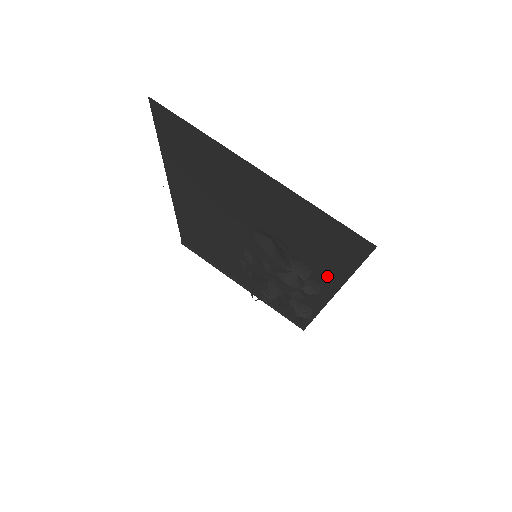
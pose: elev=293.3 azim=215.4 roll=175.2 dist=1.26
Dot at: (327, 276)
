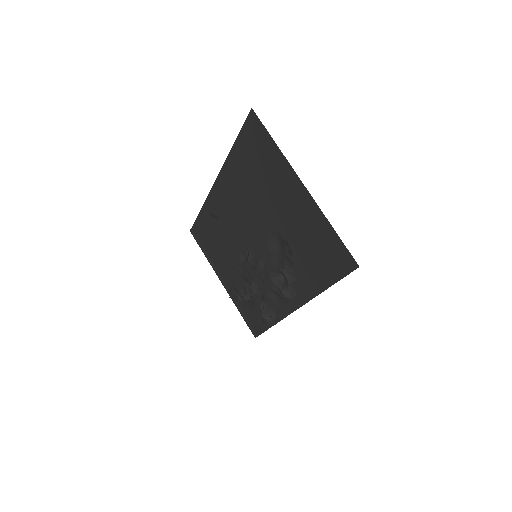
Dot at: (307, 286)
